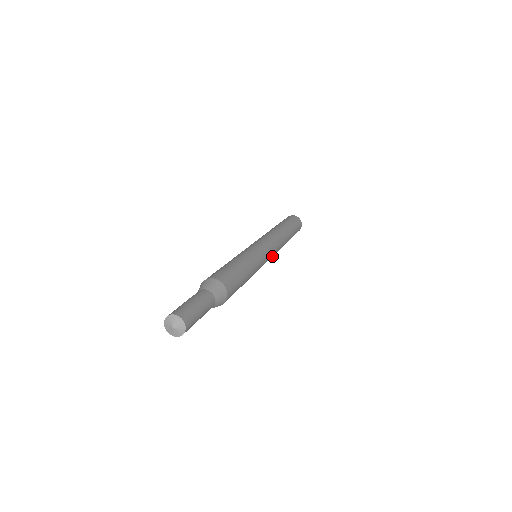
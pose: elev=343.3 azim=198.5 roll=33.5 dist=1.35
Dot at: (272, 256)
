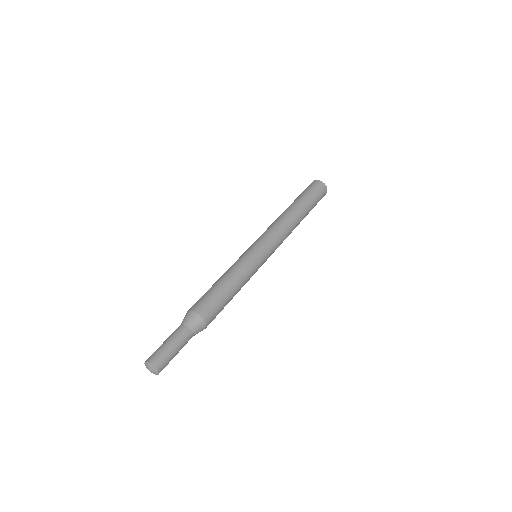
Dot at: occluded
